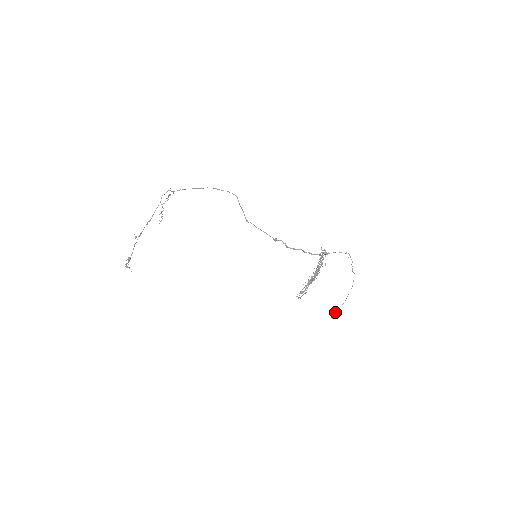
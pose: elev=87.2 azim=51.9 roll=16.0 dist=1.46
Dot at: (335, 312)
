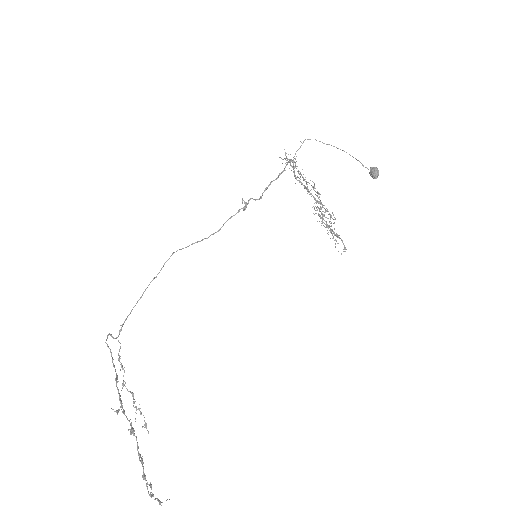
Dot at: (369, 172)
